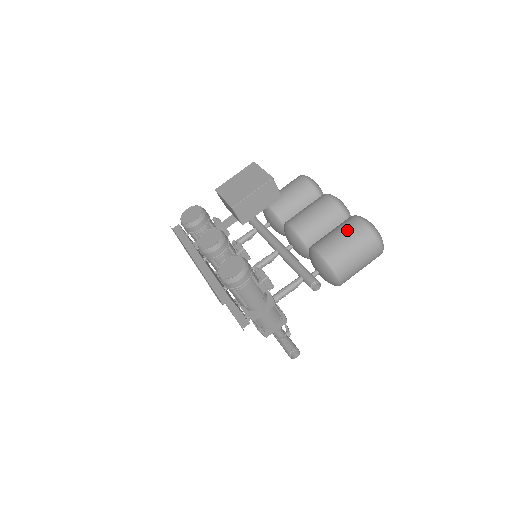
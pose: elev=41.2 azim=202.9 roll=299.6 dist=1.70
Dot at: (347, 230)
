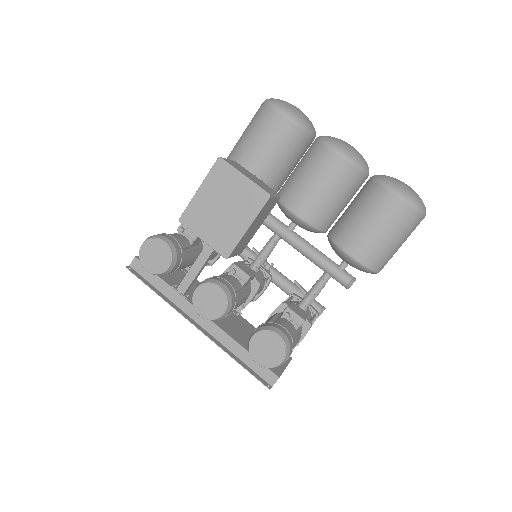
Dot at: (383, 217)
